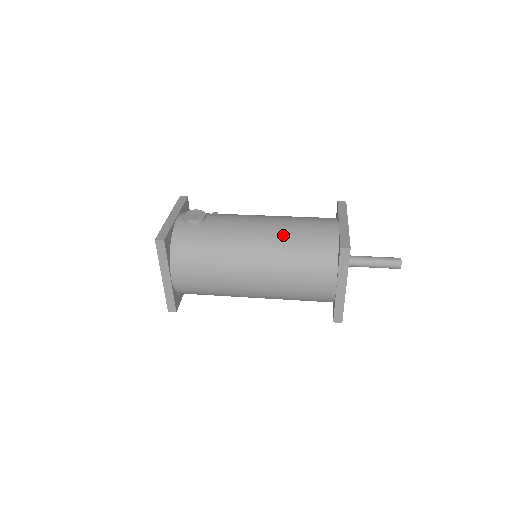
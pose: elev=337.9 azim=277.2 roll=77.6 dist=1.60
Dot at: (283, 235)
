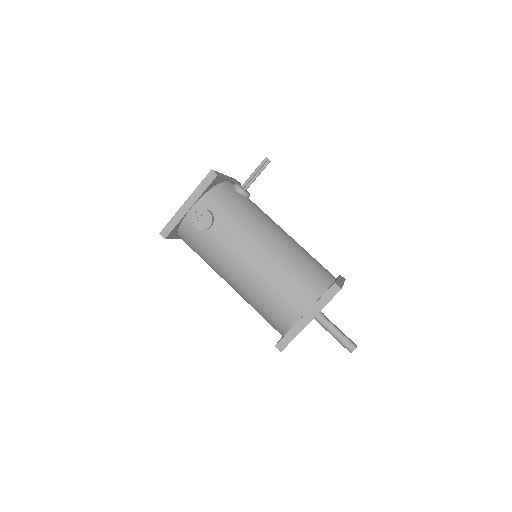
Dot at: (255, 291)
